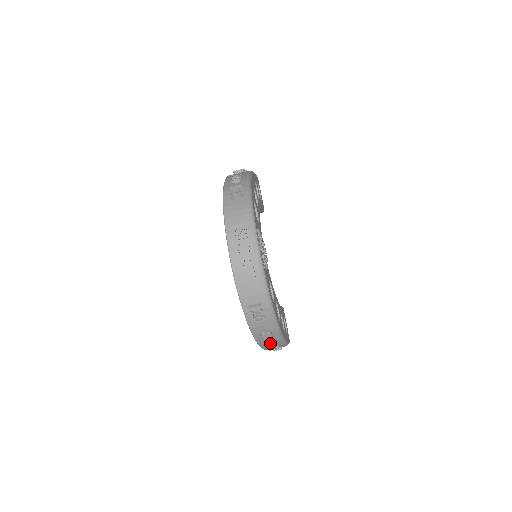
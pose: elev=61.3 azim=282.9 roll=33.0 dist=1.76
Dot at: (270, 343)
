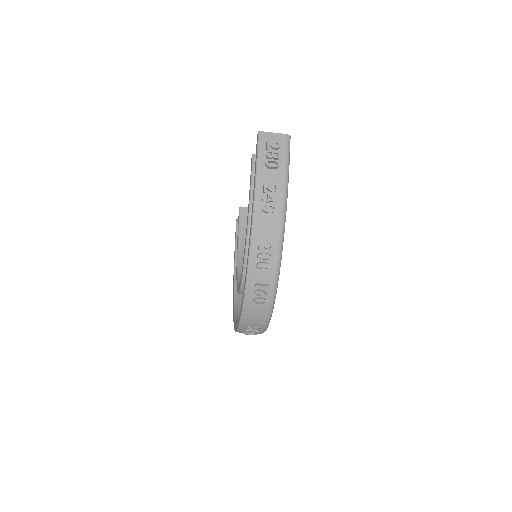
Dot at: occluded
